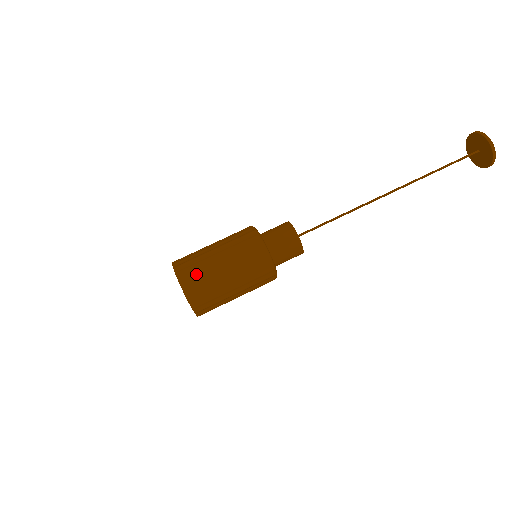
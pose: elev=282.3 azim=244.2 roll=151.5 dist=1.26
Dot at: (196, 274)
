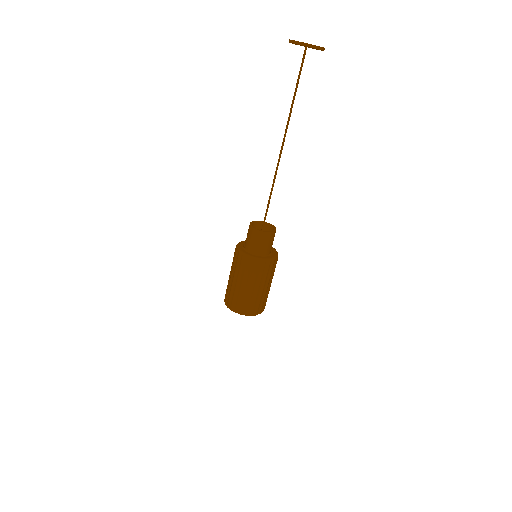
Dot at: (239, 302)
